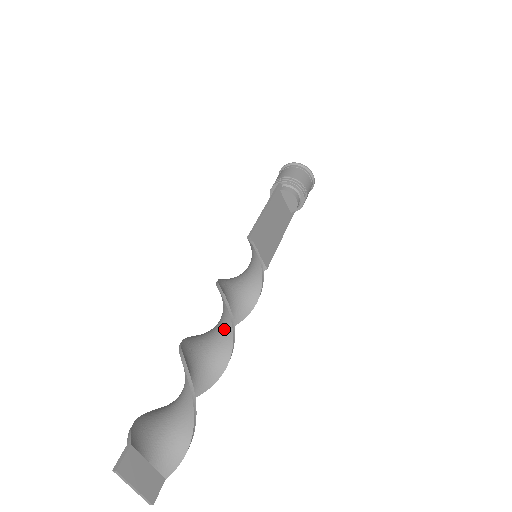
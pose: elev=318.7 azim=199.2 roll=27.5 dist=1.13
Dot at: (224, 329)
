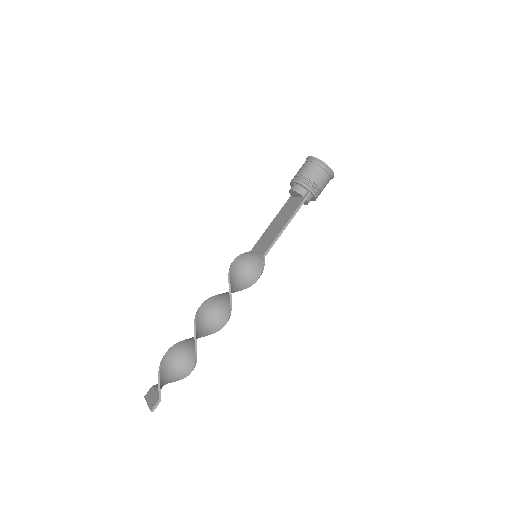
Dot at: (217, 325)
